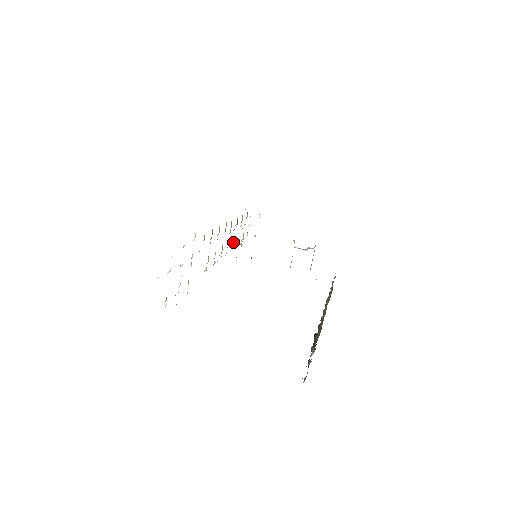
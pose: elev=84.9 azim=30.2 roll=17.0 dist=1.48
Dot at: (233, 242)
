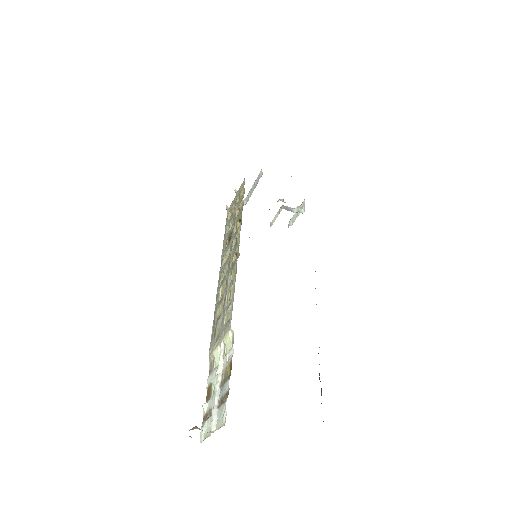
Dot at: occluded
